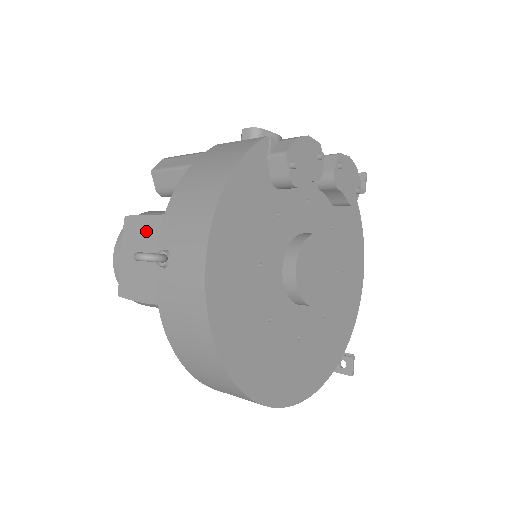
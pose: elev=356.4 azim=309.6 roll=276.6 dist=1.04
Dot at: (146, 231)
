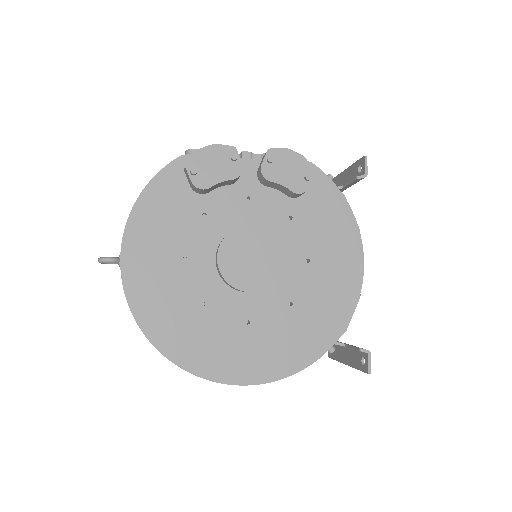
Dot at: occluded
